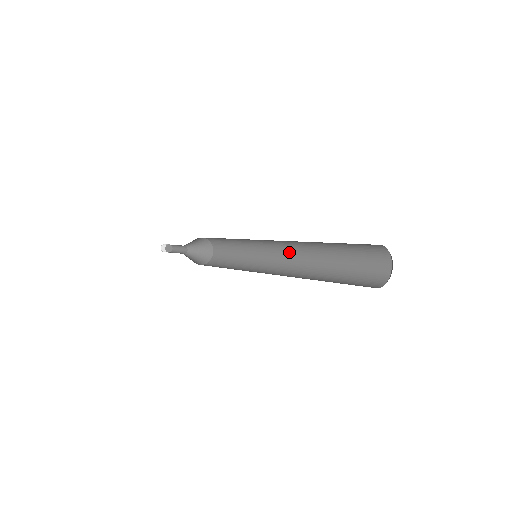
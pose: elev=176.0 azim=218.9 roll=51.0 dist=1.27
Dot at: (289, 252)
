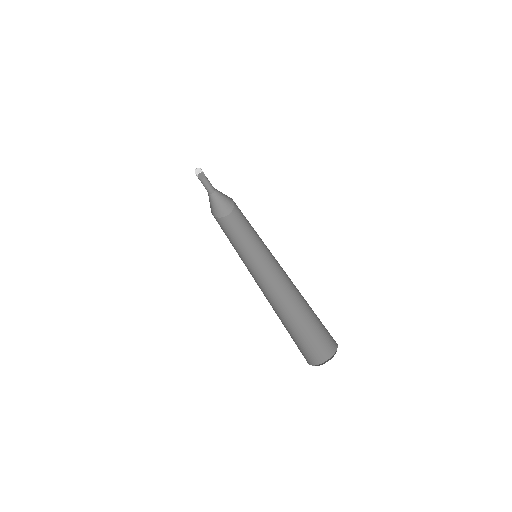
Dot at: (279, 276)
